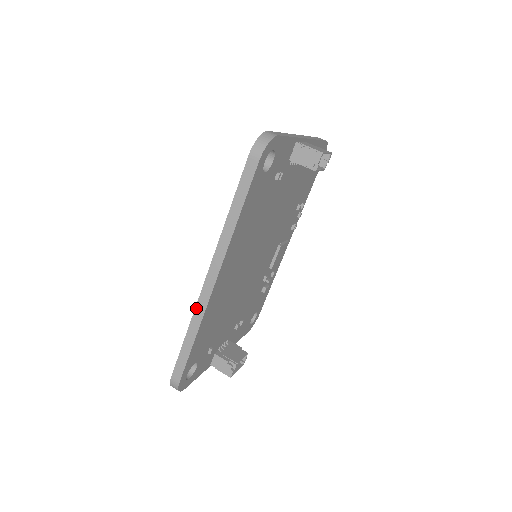
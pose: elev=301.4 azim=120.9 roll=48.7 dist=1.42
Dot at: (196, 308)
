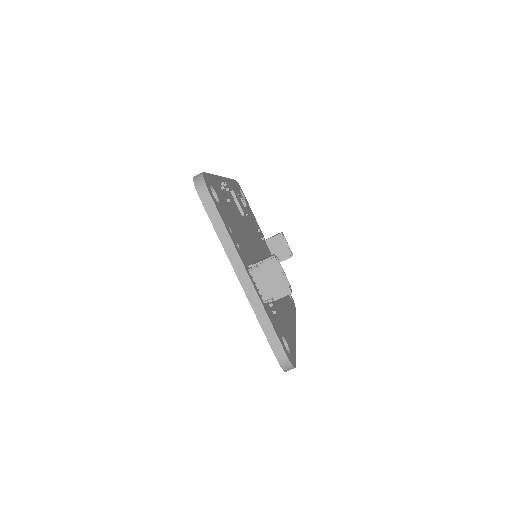
Dot at: occluded
